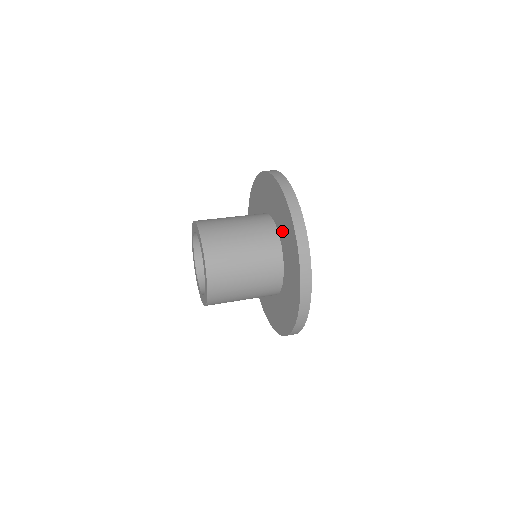
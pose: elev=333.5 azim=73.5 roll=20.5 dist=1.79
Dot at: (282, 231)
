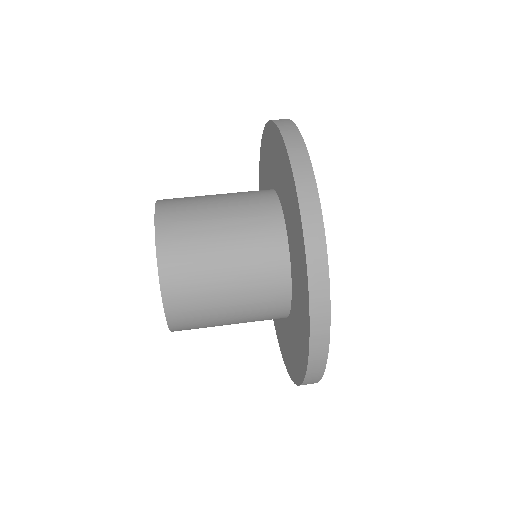
Dot at: (294, 323)
